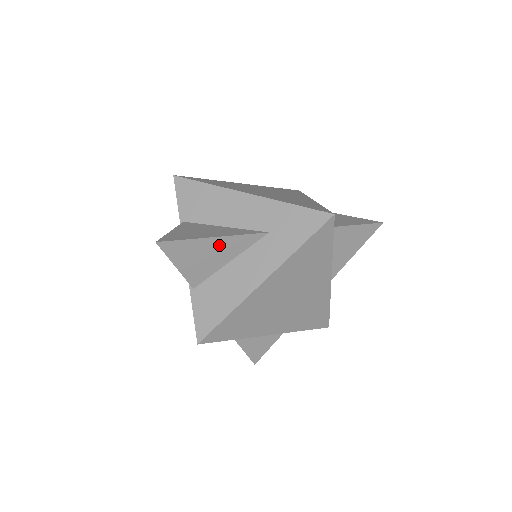
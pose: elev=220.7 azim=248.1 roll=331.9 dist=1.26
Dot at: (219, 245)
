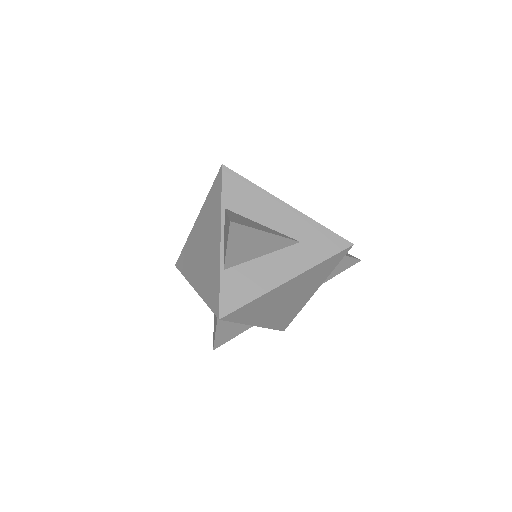
Dot at: (266, 240)
